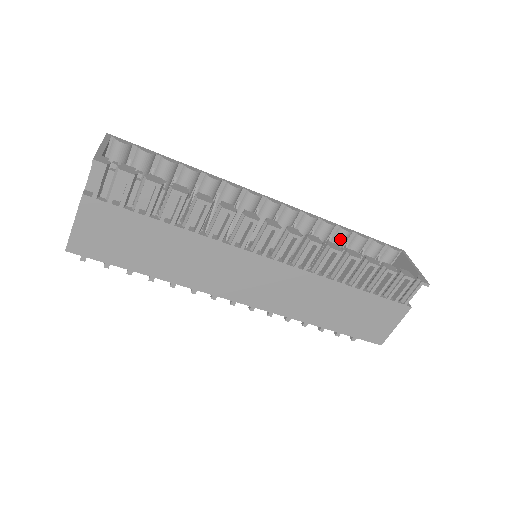
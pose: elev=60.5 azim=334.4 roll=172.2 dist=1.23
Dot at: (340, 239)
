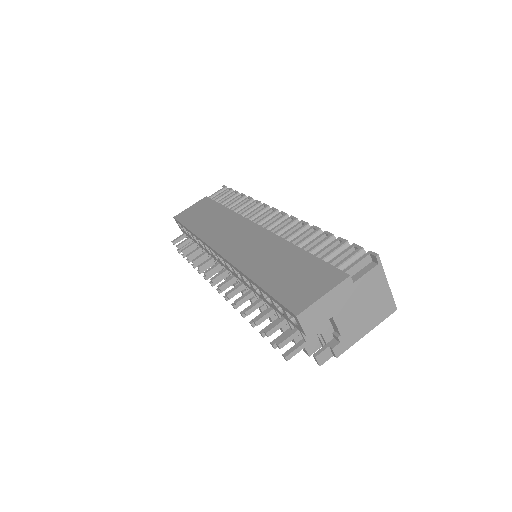
Dot at: occluded
